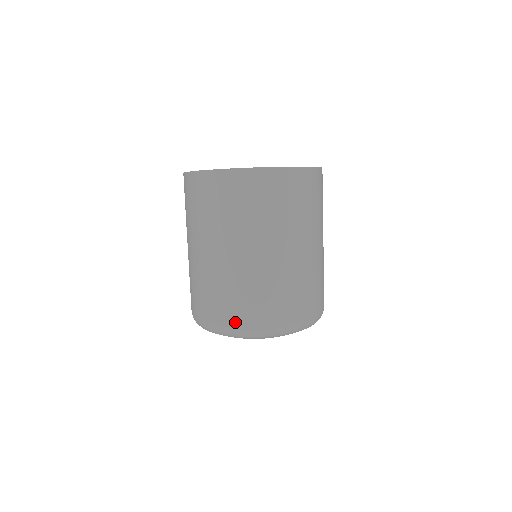
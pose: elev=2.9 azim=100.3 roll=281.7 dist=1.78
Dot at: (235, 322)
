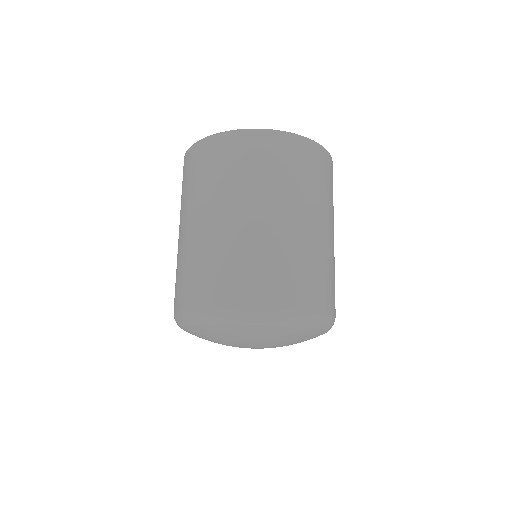
Dot at: (225, 300)
